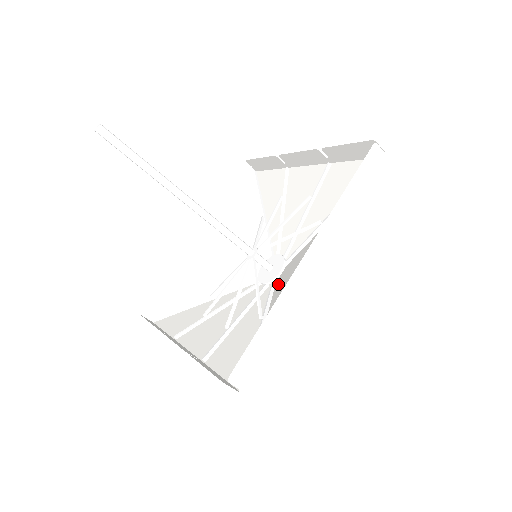
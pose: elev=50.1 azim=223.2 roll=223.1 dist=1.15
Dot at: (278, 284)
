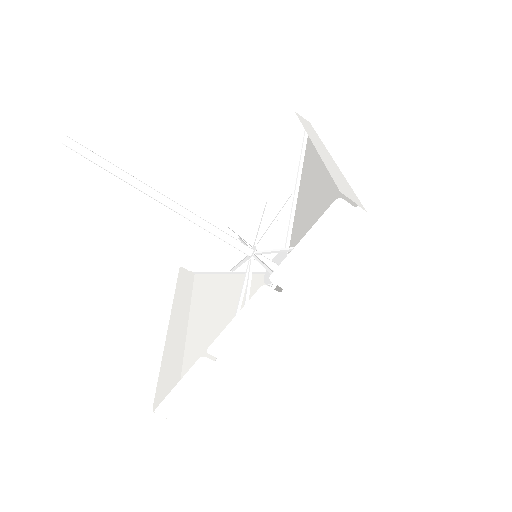
Dot at: occluded
